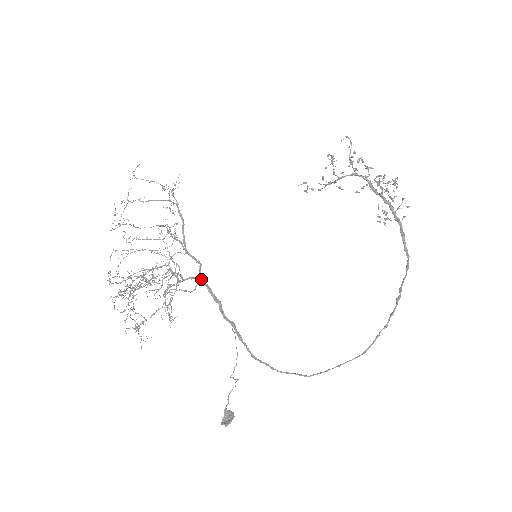
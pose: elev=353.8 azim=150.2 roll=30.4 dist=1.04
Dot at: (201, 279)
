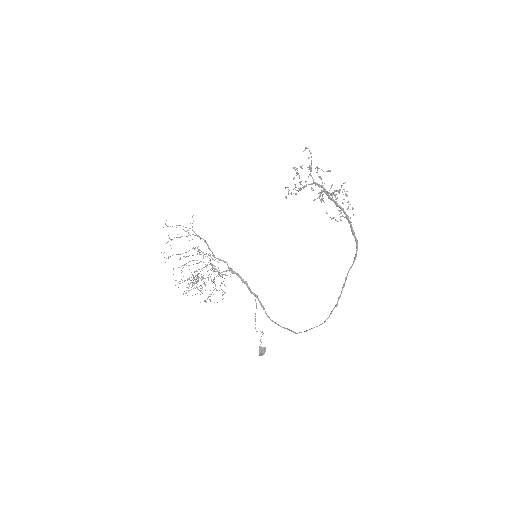
Dot at: (231, 270)
